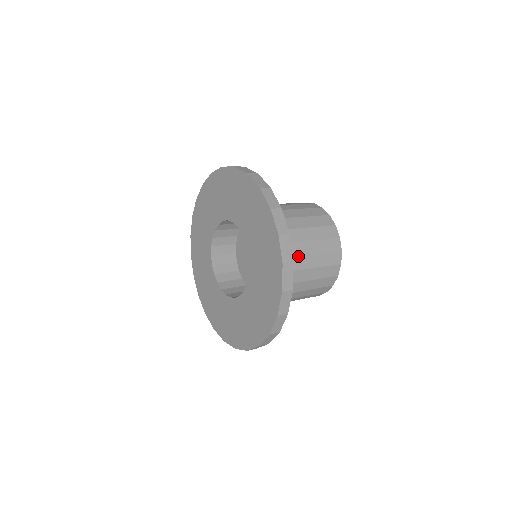
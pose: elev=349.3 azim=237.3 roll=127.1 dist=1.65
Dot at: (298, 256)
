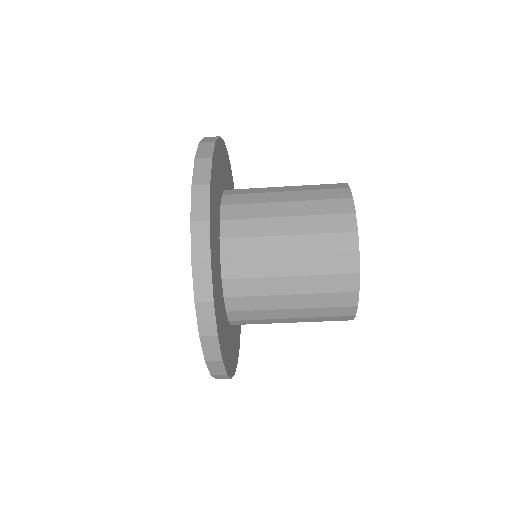
Dot at: occluded
